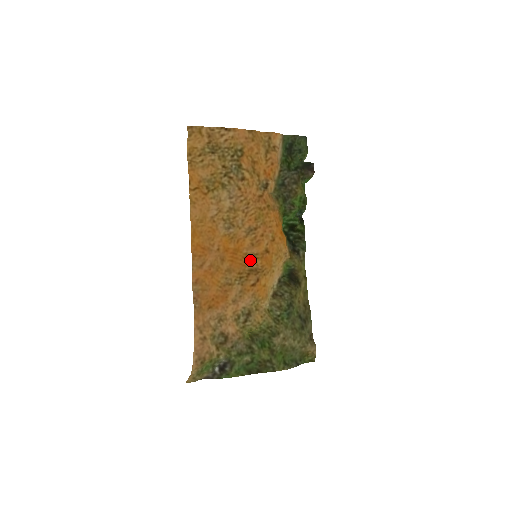
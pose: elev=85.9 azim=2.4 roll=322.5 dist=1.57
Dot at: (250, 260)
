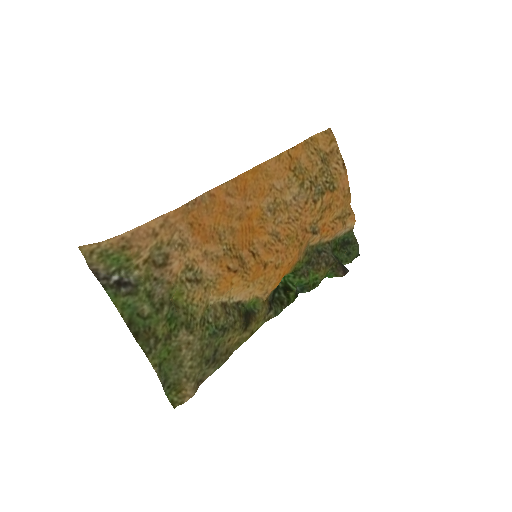
Dot at: (250, 252)
